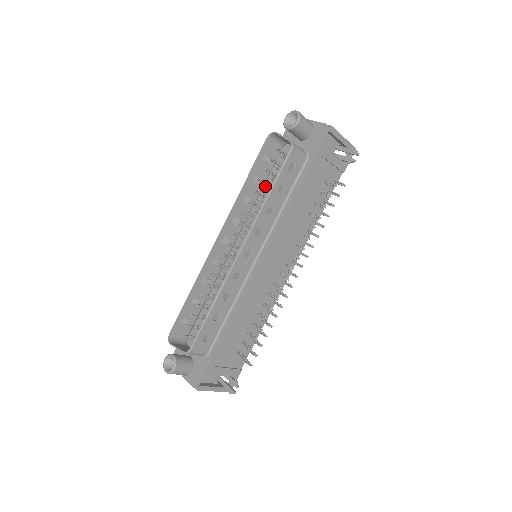
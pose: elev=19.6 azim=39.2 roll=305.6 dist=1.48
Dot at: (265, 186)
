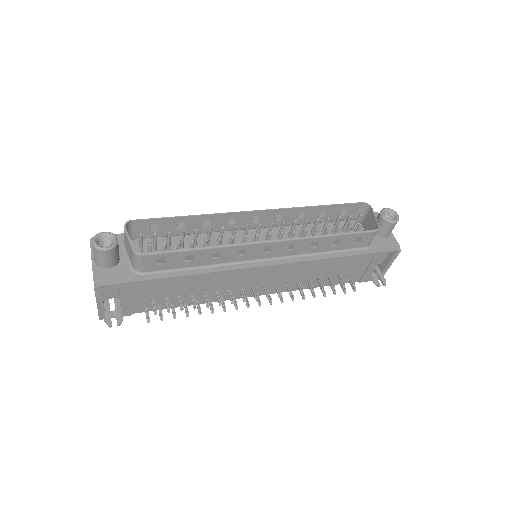
Dot at: occluded
